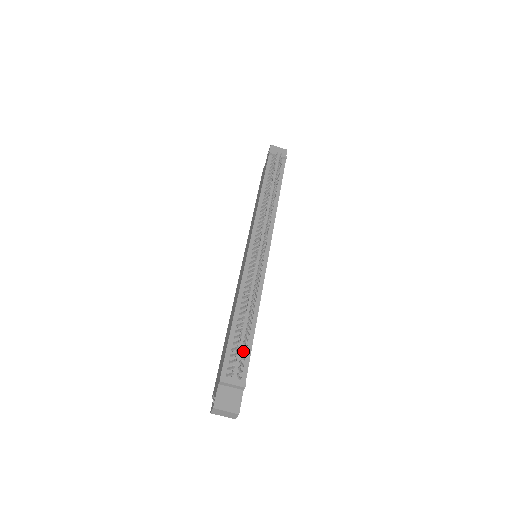
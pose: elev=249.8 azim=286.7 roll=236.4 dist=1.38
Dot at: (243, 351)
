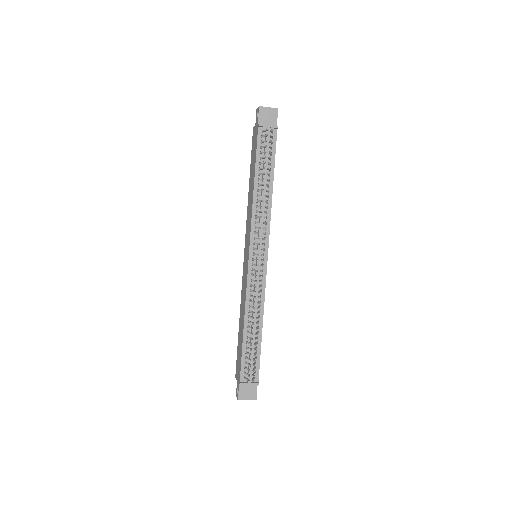
Dot at: (254, 359)
